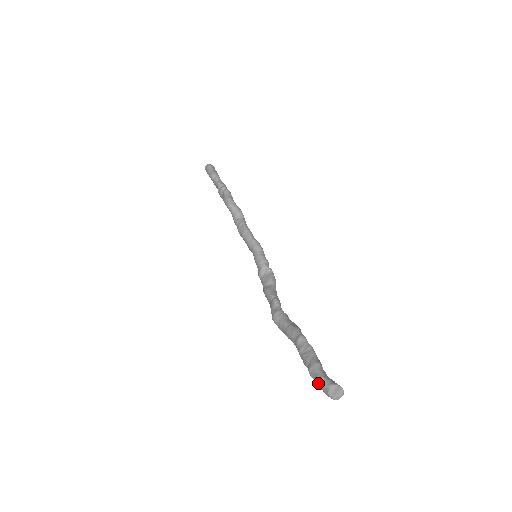
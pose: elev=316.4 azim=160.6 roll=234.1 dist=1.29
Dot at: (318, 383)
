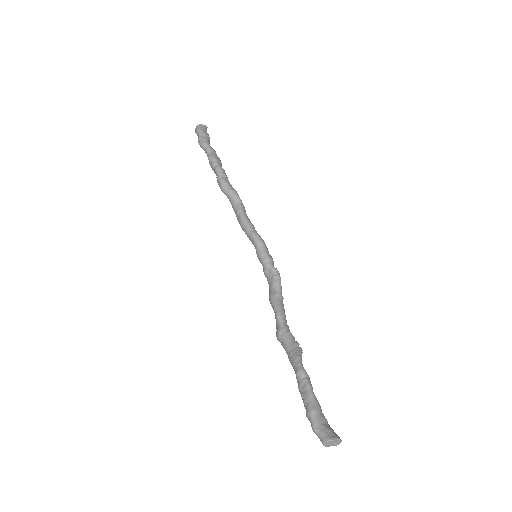
Dot at: (314, 432)
